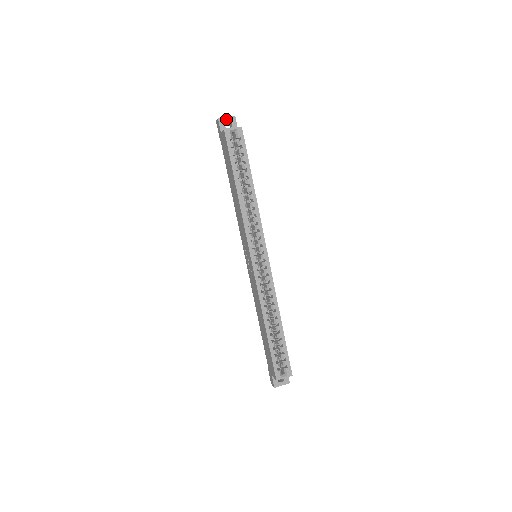
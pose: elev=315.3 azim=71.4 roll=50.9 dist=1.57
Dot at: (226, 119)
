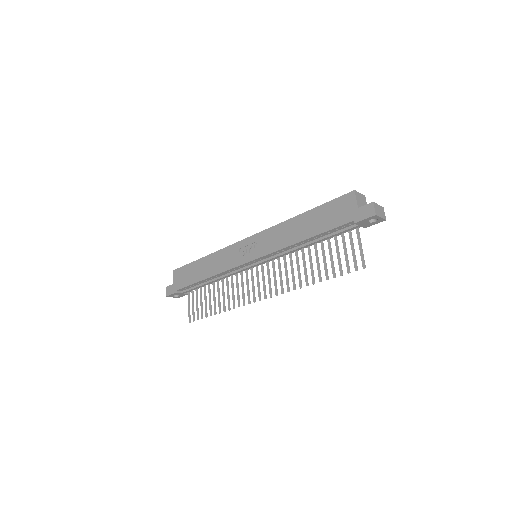
Dot at: occluded
